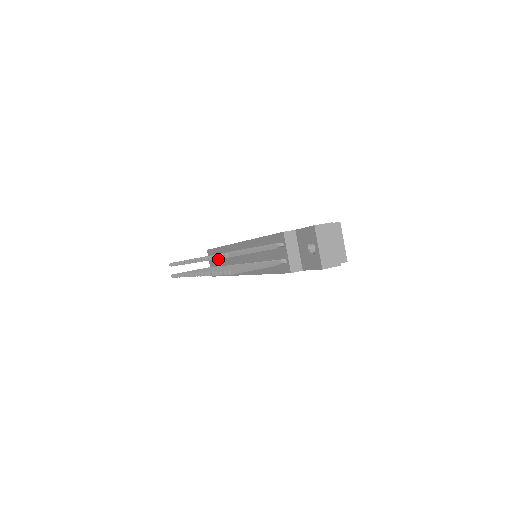
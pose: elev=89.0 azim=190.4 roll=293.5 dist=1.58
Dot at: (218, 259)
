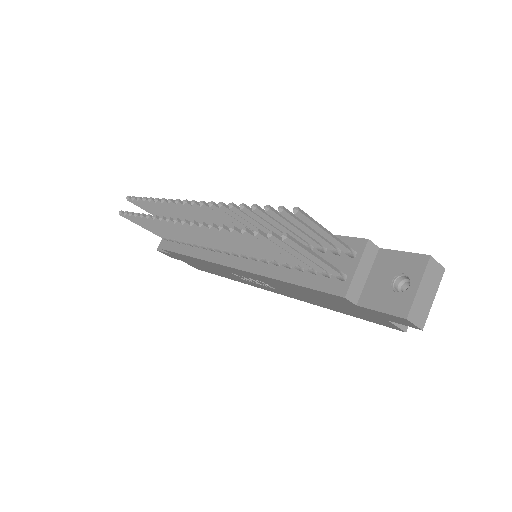
Dot at: occluded
